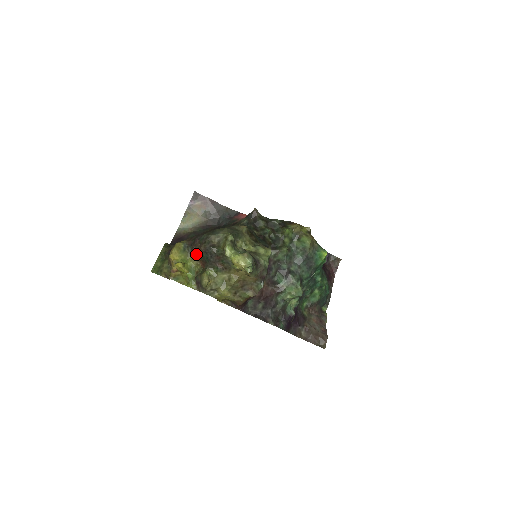
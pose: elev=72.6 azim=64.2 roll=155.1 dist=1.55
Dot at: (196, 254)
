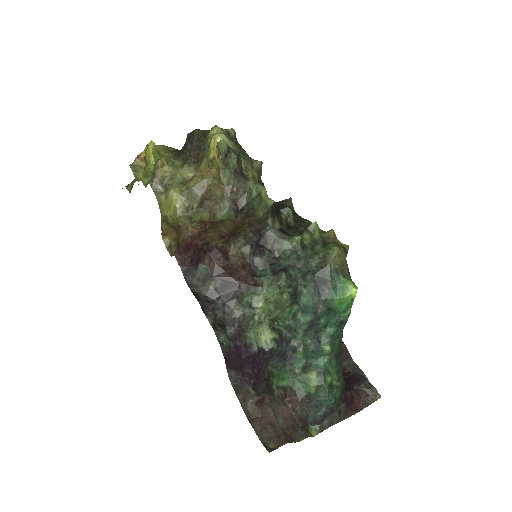
Dot at: (179, 152)
